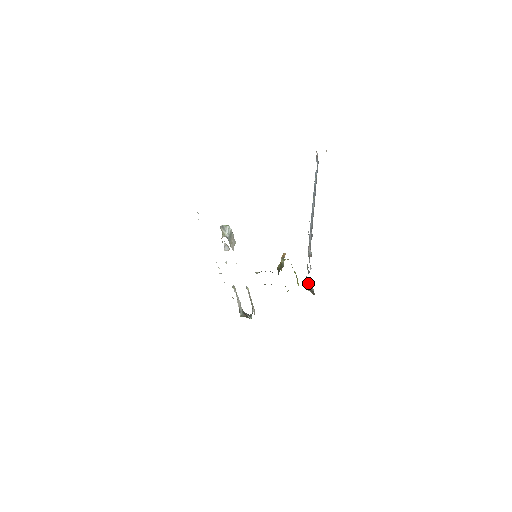
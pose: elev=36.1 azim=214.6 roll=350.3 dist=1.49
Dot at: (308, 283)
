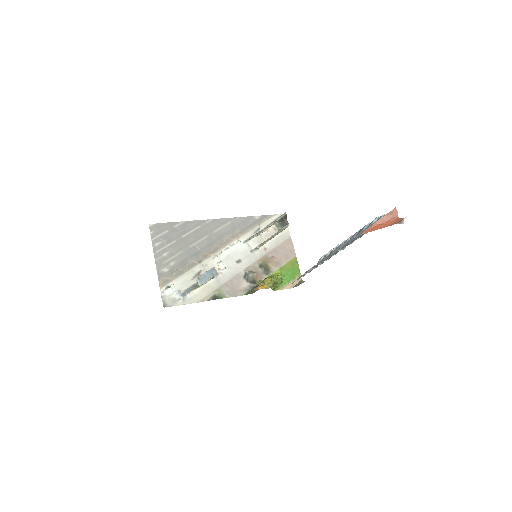
Dot at: occluded
